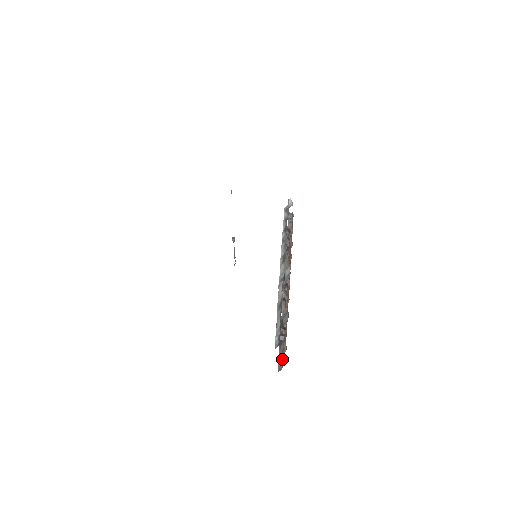
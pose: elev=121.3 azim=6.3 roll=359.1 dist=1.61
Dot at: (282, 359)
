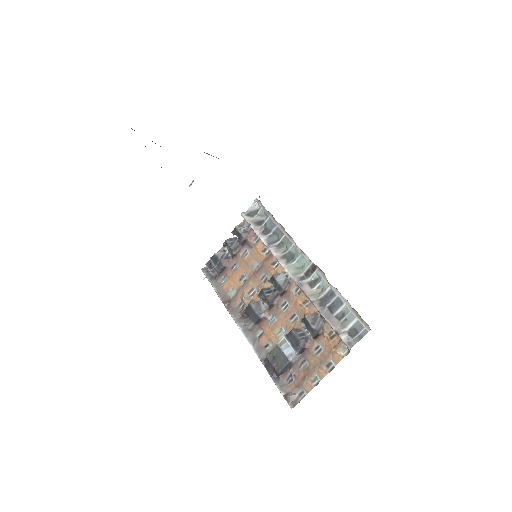
Dot at: (306, 383)
